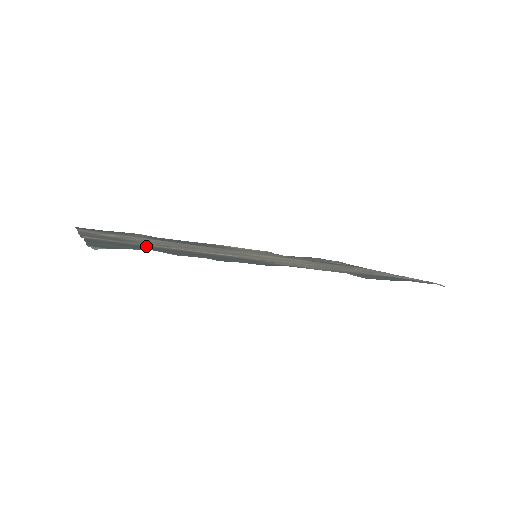
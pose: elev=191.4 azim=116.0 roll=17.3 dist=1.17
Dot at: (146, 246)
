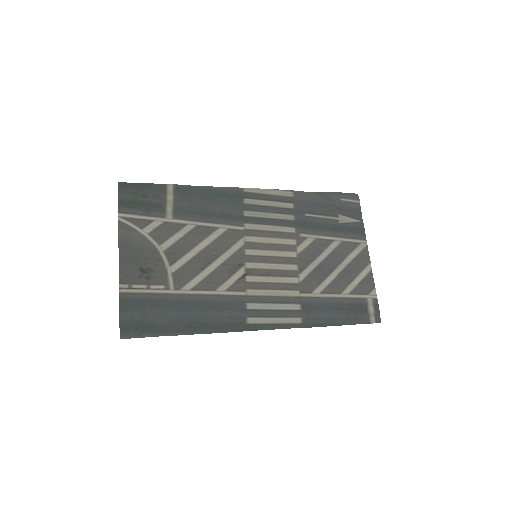
Dot at: (161, 298)
